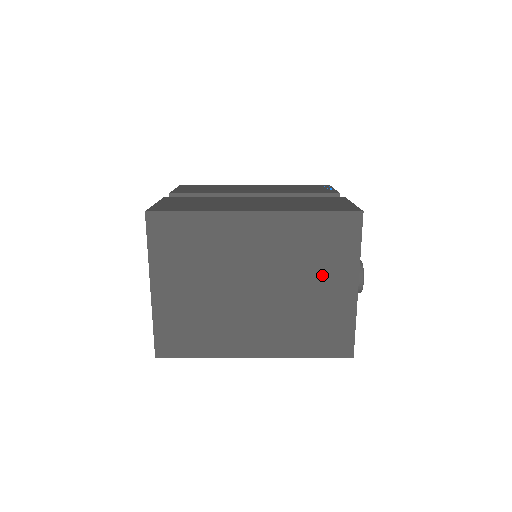
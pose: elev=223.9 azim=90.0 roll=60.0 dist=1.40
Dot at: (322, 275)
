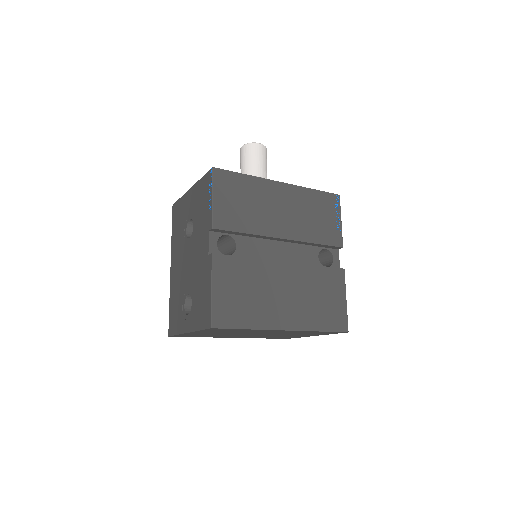
Dot at: occluded
